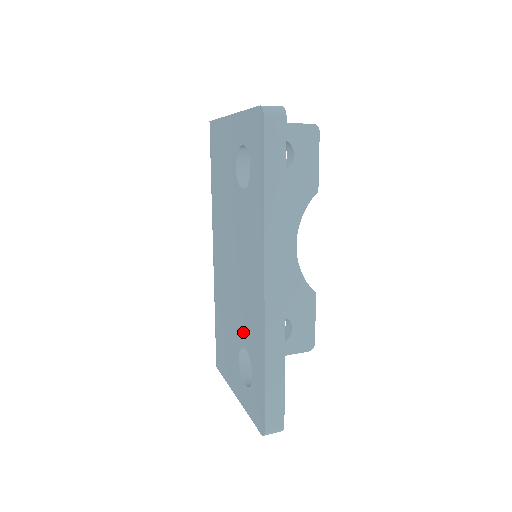
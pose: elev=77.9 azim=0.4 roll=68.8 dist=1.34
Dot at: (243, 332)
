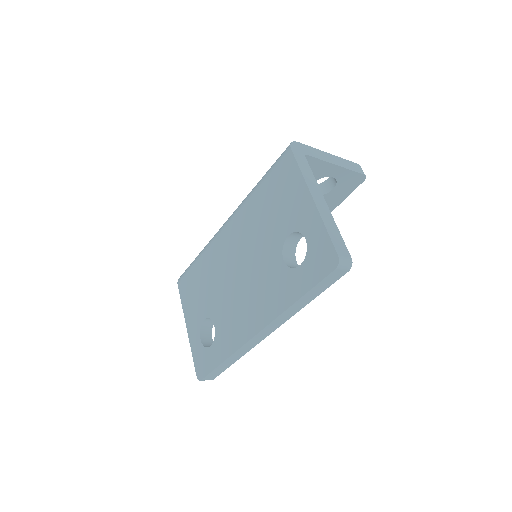
Dot at: (219, 317)
